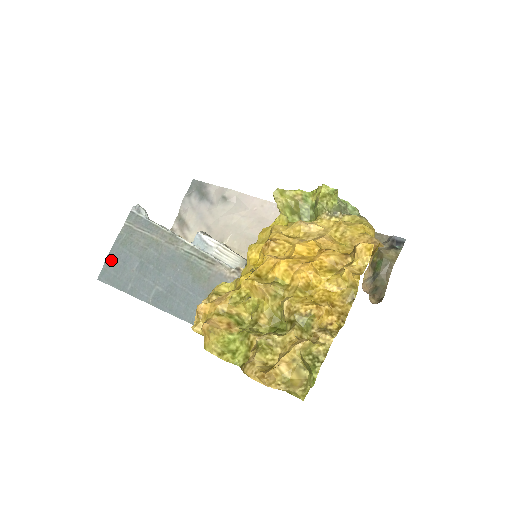
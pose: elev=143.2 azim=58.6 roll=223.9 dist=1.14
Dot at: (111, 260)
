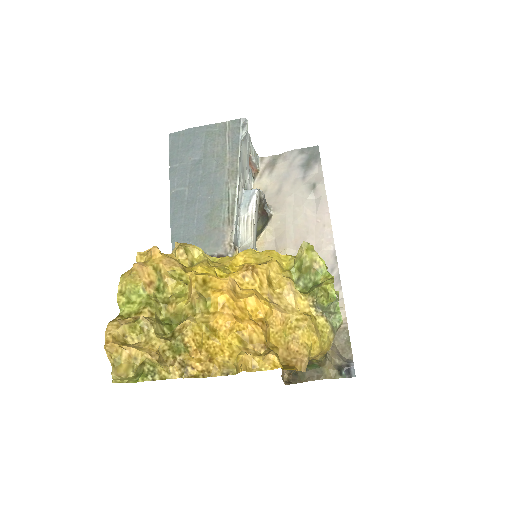
Dot at: (189, 134)
